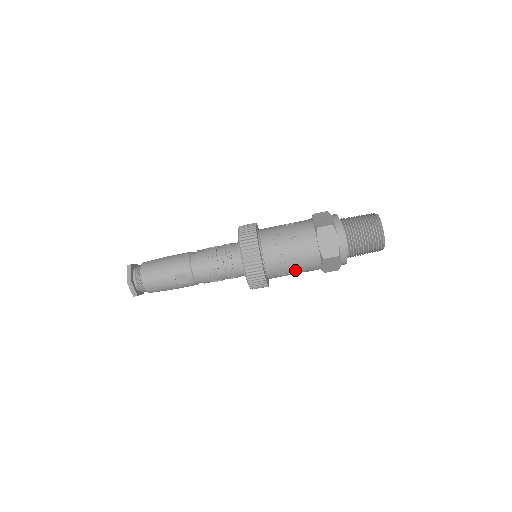
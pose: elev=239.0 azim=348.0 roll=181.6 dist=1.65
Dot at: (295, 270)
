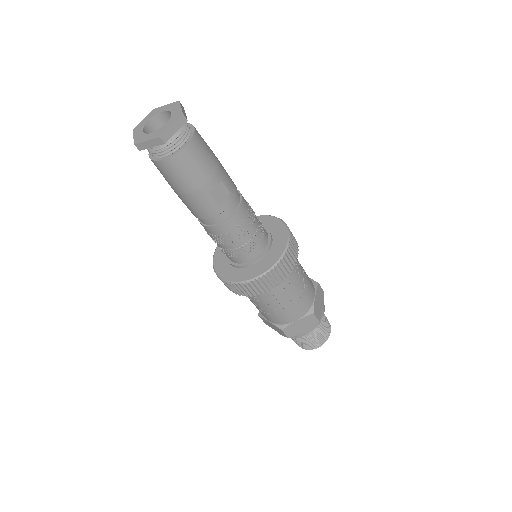
Dot at: (286, 302)
